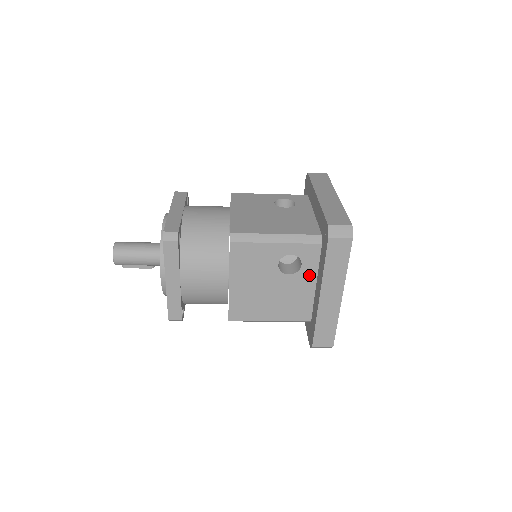
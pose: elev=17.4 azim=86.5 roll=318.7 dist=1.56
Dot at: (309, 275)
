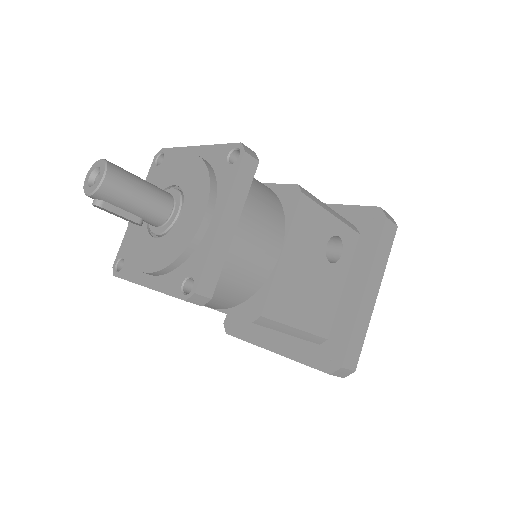
Dot at: (343, 270)
